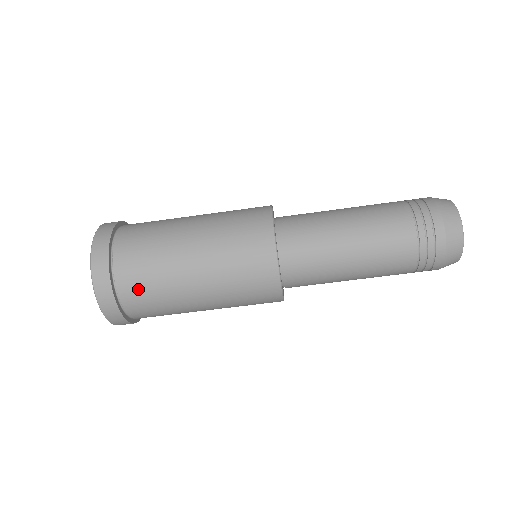
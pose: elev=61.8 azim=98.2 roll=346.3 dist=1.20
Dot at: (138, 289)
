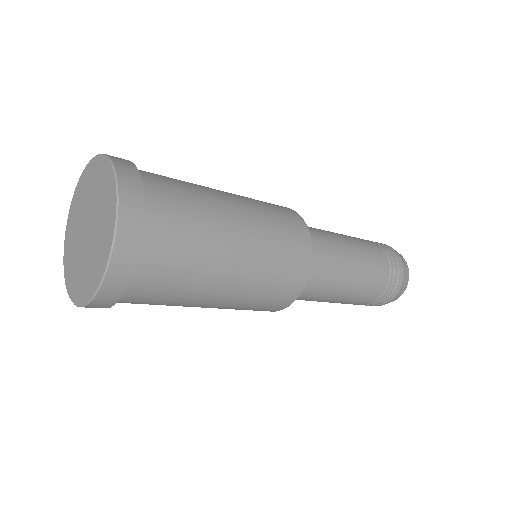
Dot at: occluded
